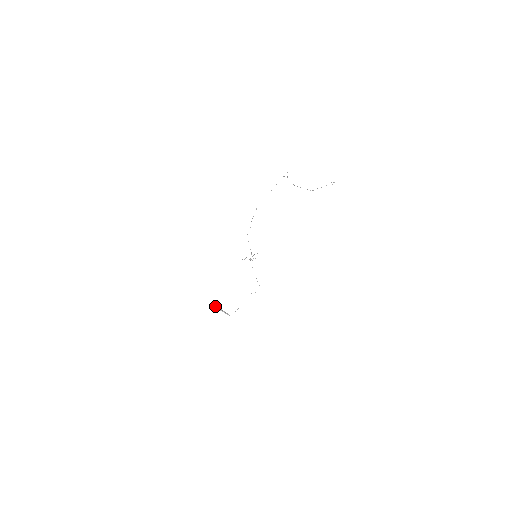
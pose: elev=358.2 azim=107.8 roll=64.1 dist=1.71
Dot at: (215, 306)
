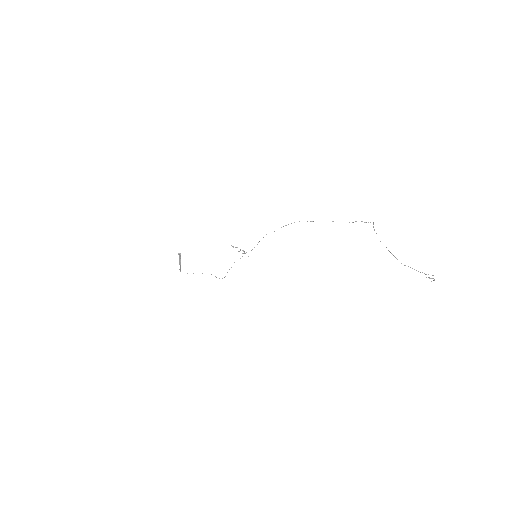
Dot at: (180, 255)
